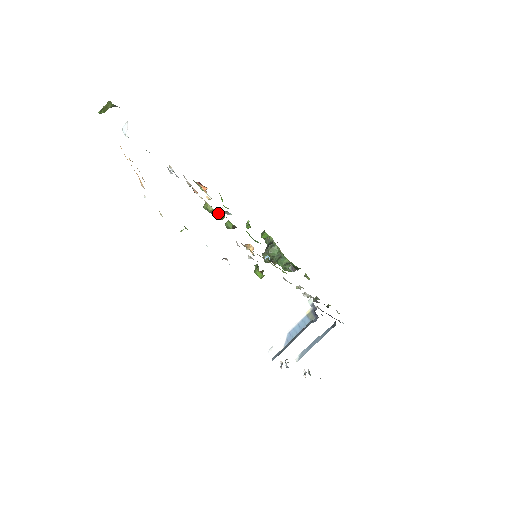
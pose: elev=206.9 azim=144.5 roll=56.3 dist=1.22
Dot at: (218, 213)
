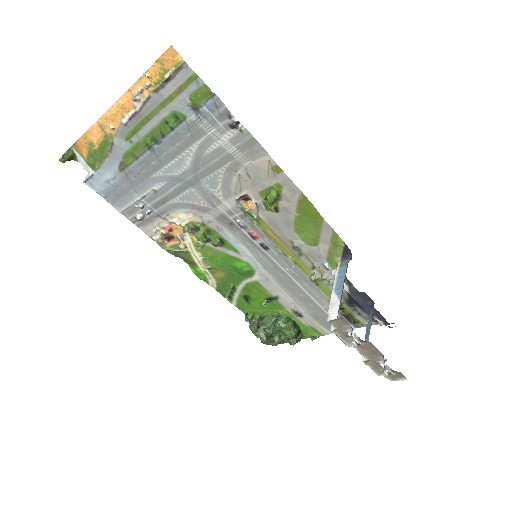
Dot at: (200, 230)
